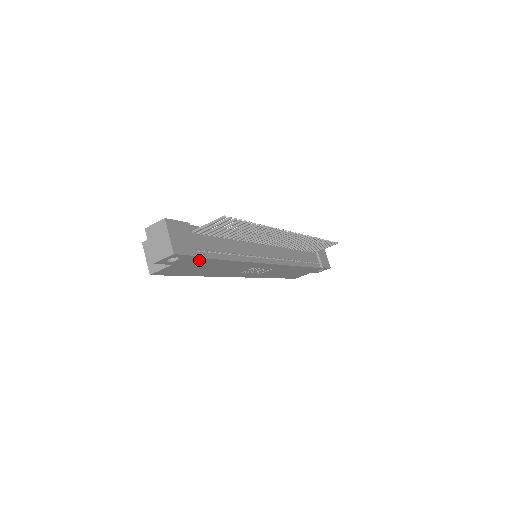
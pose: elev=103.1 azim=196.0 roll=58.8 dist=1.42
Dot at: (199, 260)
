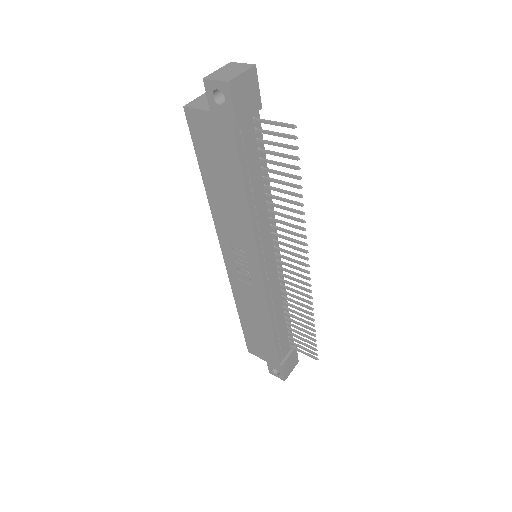
Dot at: (231, 141)
